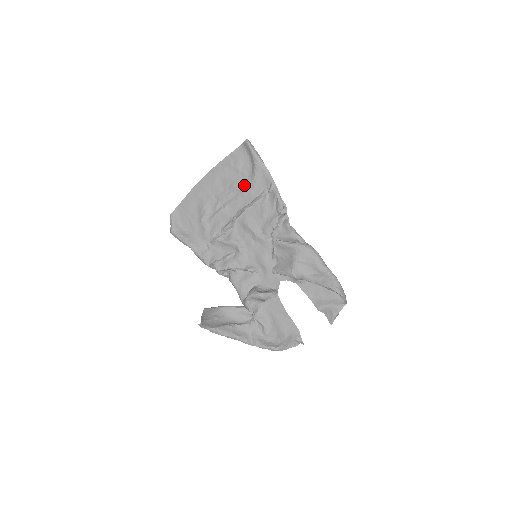
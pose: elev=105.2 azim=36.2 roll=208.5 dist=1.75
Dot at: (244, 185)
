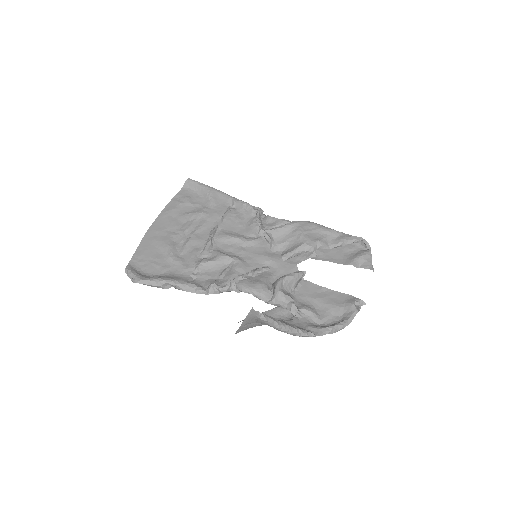
Dot at: (204, 211)
